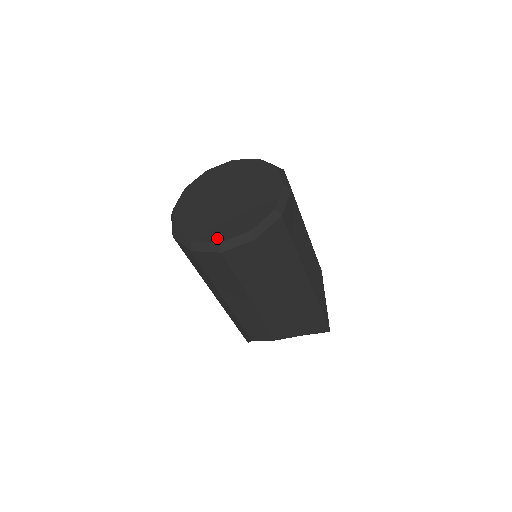
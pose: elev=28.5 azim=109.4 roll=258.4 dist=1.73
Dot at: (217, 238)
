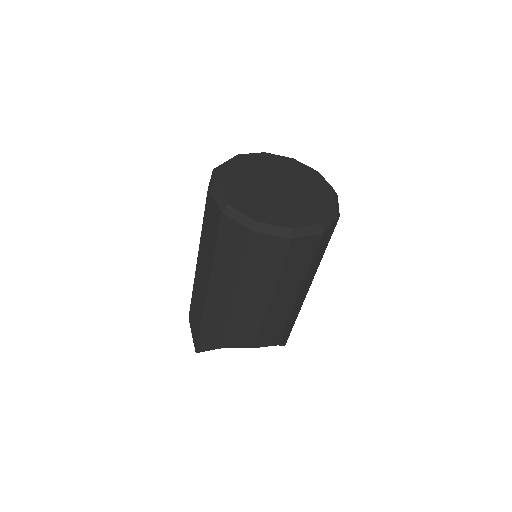
Dot at: (287, 223)
